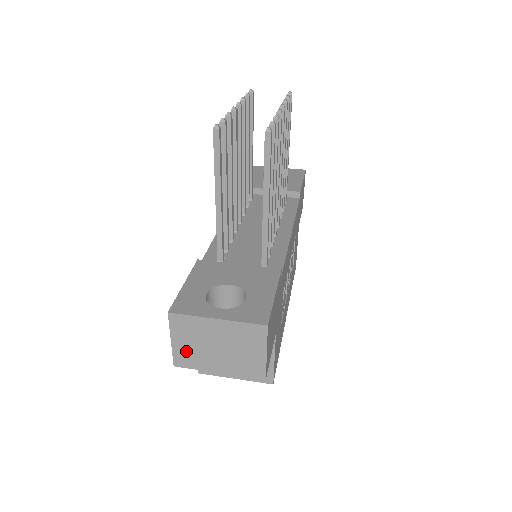
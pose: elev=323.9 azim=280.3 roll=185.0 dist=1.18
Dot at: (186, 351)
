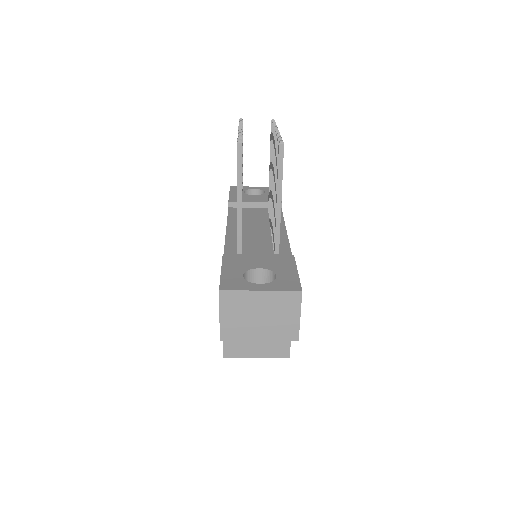
Dot at: (232, 324)
